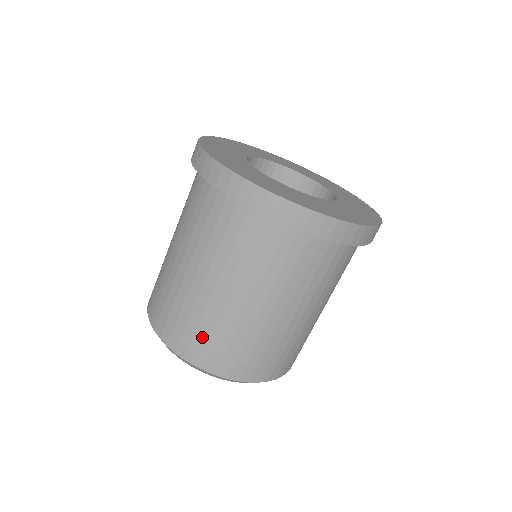
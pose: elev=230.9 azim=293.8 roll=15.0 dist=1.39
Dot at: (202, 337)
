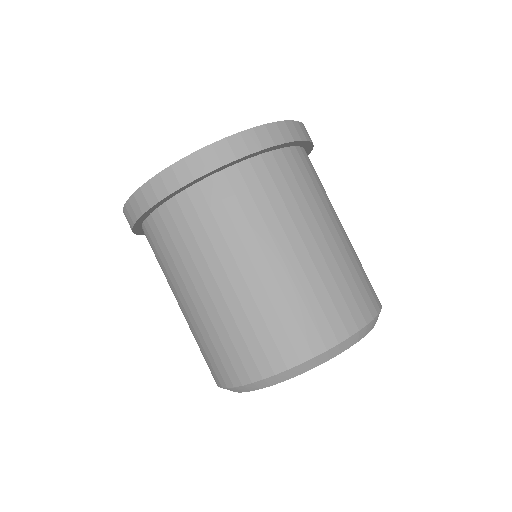
Dot at: (253, 340)
